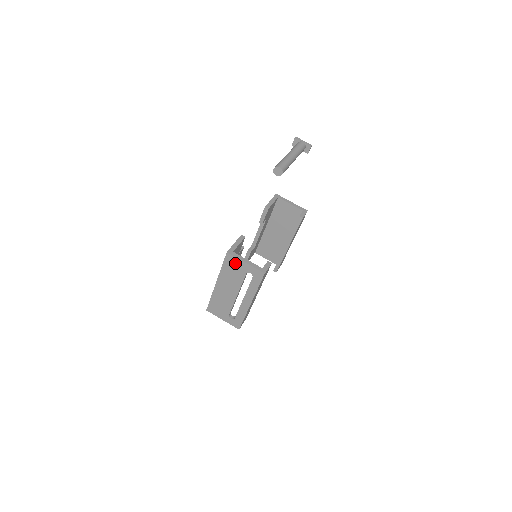
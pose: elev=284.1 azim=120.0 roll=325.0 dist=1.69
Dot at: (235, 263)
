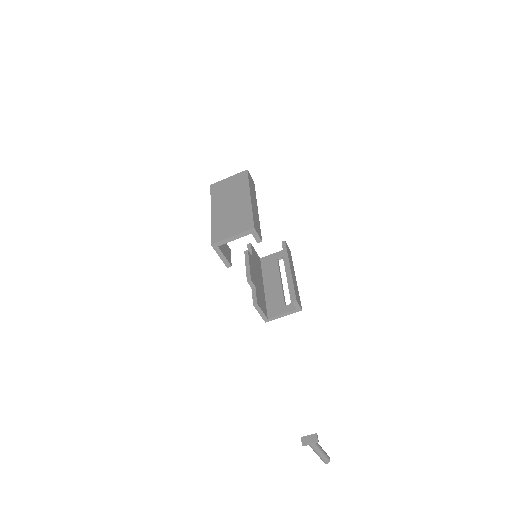
Dot at: occluded
